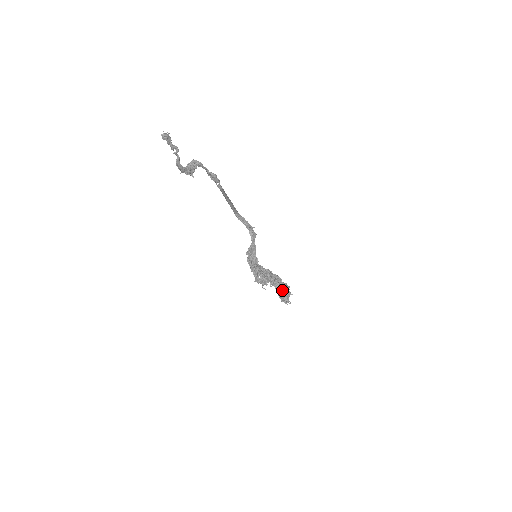
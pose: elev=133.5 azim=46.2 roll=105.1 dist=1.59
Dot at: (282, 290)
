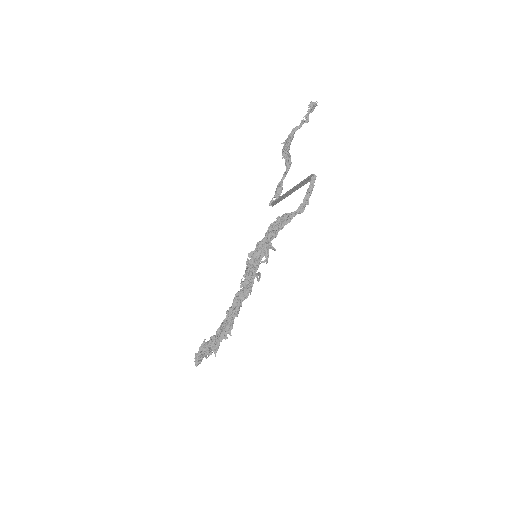
Dot at: (227, 324)
